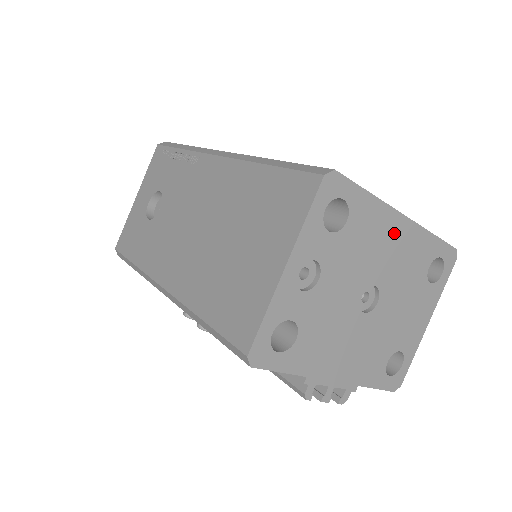
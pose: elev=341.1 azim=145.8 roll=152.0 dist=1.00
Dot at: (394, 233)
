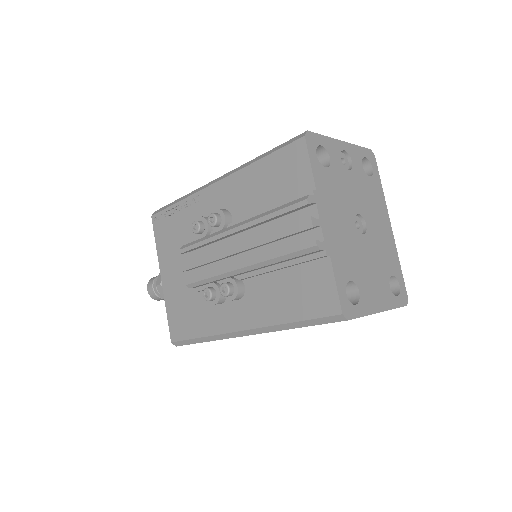
Dot at: (384, 222)
